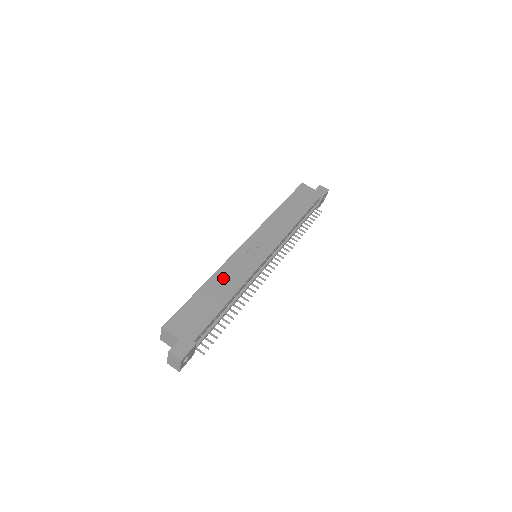
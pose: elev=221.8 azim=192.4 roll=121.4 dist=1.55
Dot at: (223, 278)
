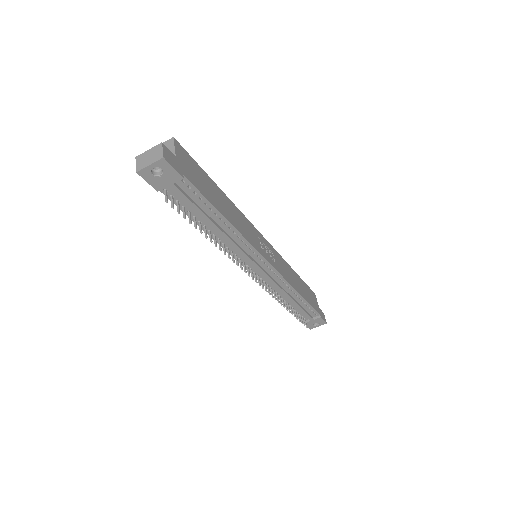
Dot at: (235, 212)
